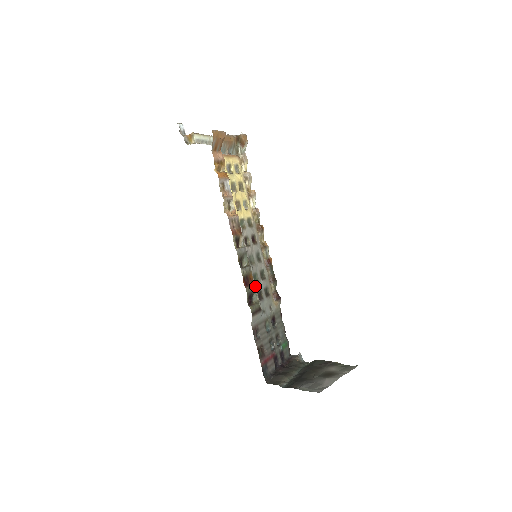
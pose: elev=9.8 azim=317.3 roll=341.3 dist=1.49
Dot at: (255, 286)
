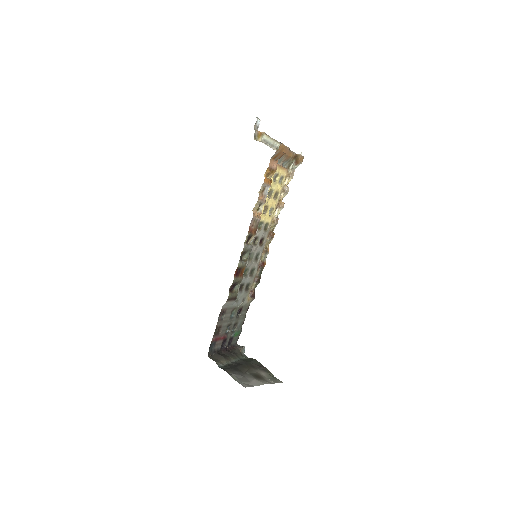
Dot at: occluded
